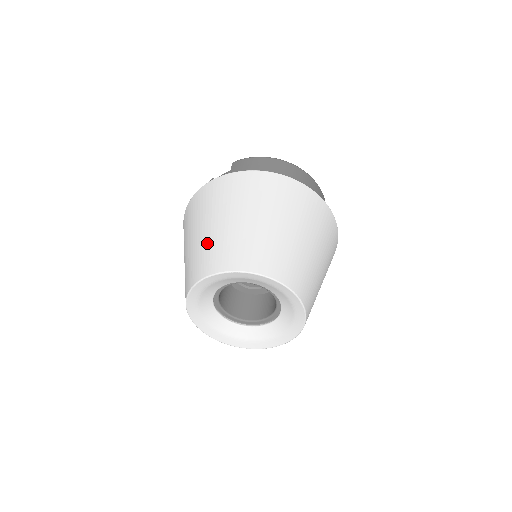
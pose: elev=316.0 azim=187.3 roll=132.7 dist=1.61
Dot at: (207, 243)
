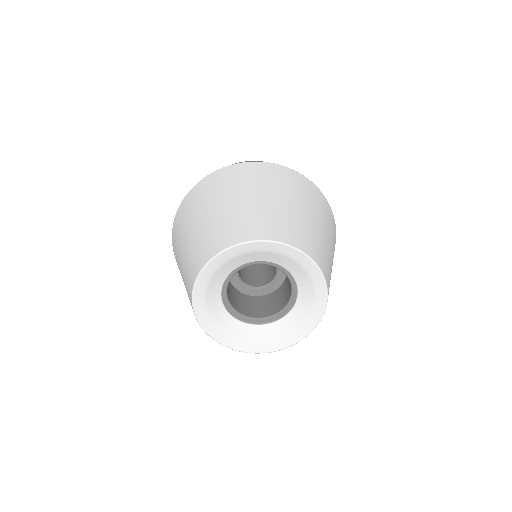
Dot at: (186, 260)
